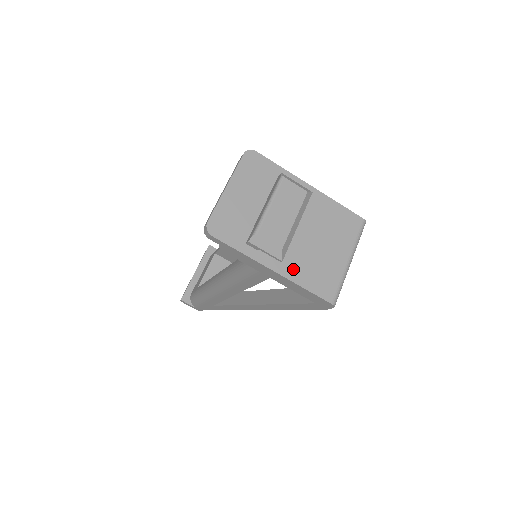
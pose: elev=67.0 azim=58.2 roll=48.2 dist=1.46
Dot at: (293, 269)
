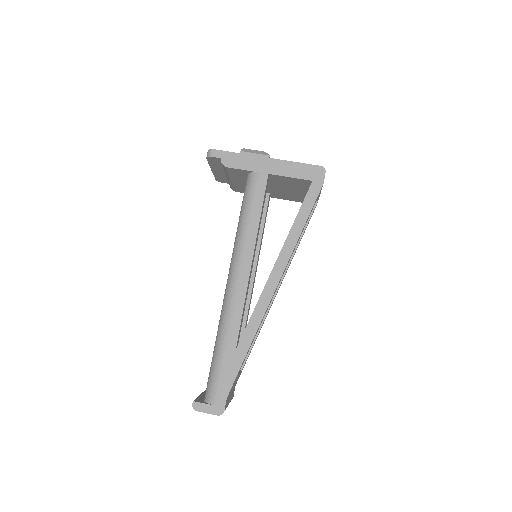
Dot at: occluded
